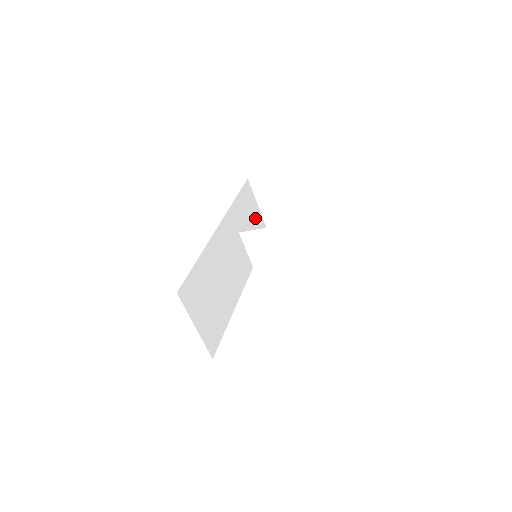
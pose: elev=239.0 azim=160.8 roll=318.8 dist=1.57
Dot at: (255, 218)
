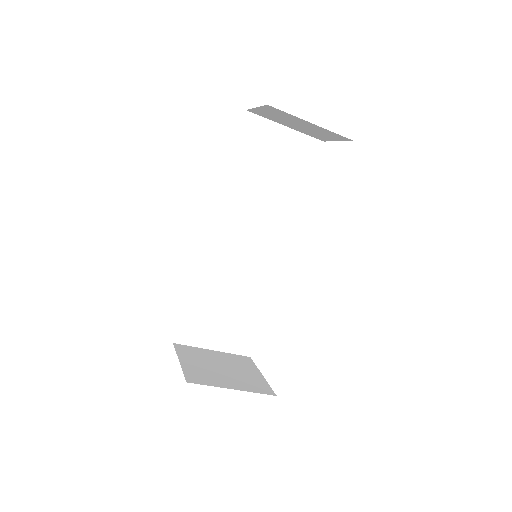
Dot at: (283, 151)
